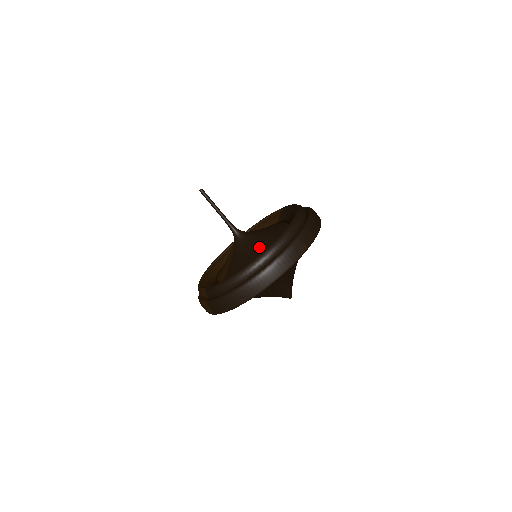
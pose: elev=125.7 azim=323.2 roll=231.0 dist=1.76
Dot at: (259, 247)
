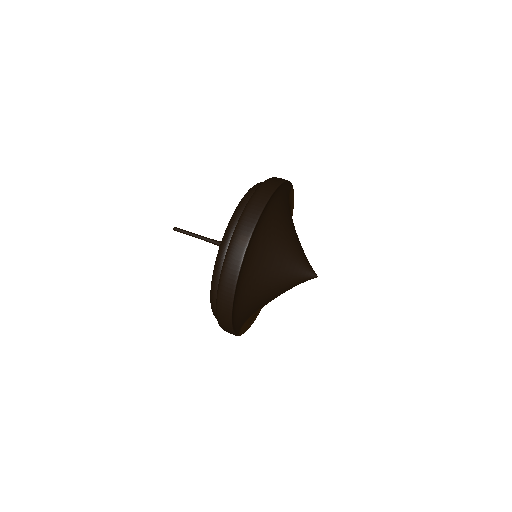
Dot at: occluded
